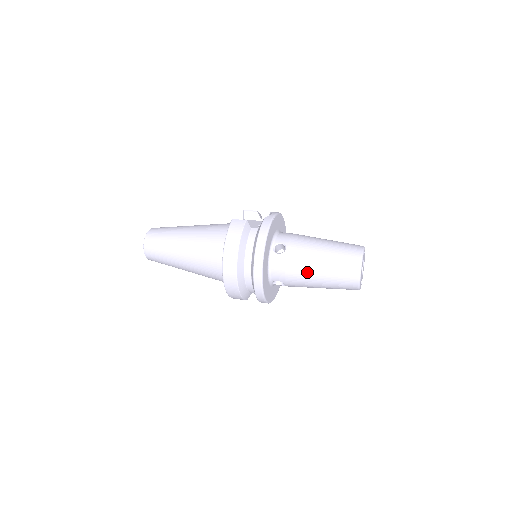
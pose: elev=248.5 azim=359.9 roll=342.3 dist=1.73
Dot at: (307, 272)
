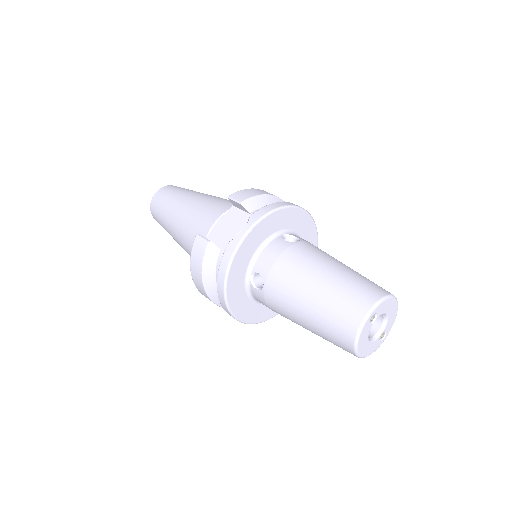
Dot at: (293, 321)
